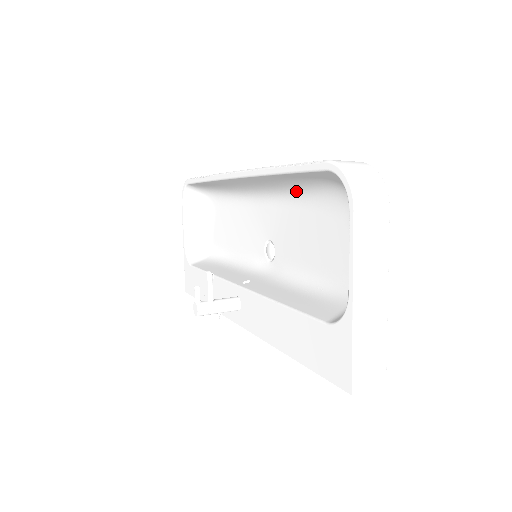
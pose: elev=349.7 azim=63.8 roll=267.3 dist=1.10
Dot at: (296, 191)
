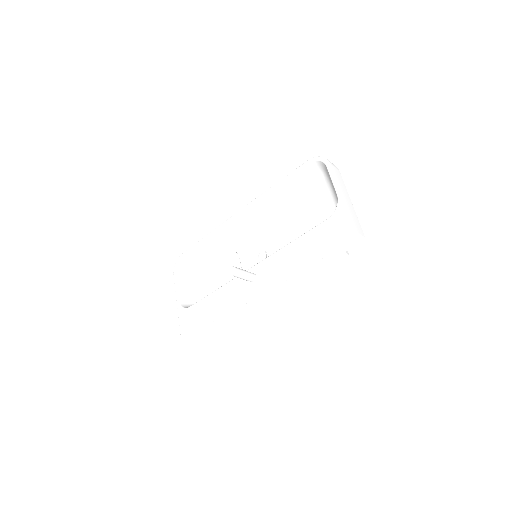
Dot at: (281, 205)
